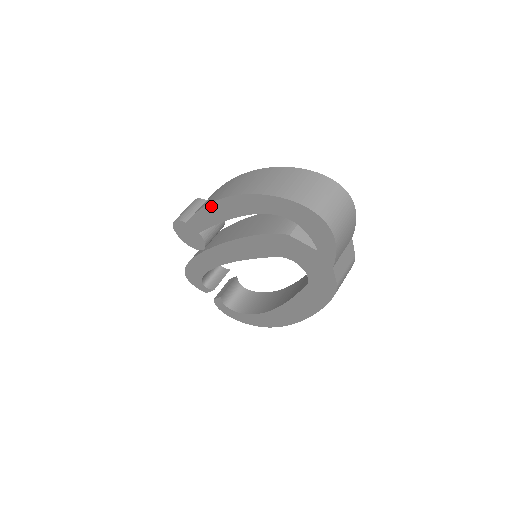
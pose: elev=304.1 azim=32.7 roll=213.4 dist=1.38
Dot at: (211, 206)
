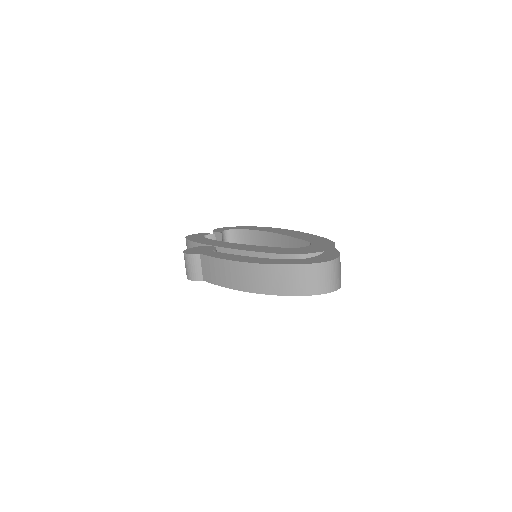
Dot at: (234, 289)
